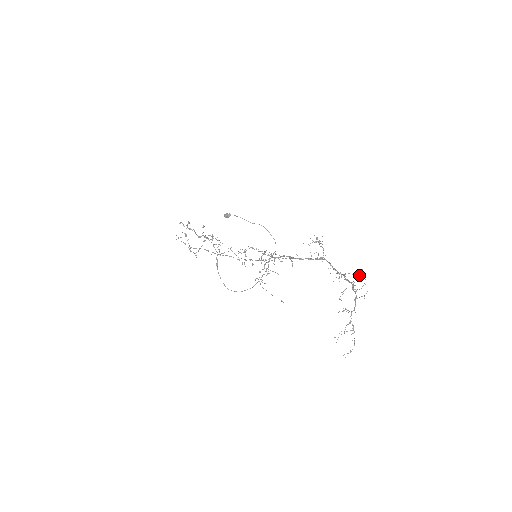
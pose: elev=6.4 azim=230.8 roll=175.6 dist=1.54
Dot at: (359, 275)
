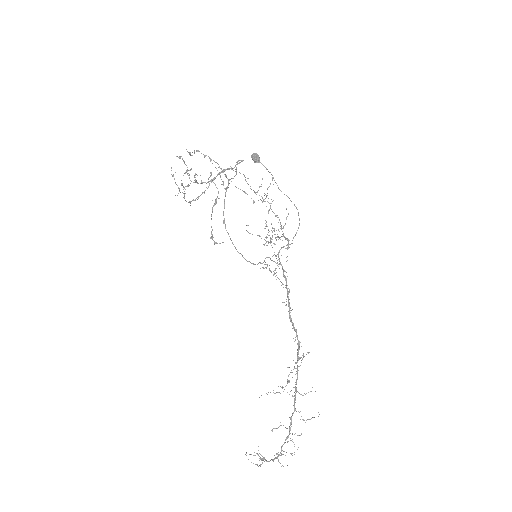
Dot at: occluded
